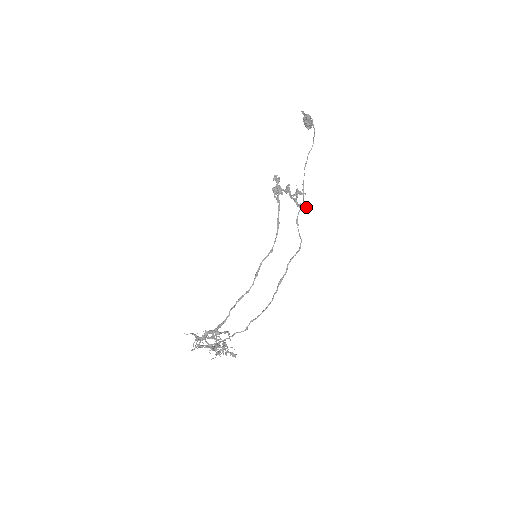
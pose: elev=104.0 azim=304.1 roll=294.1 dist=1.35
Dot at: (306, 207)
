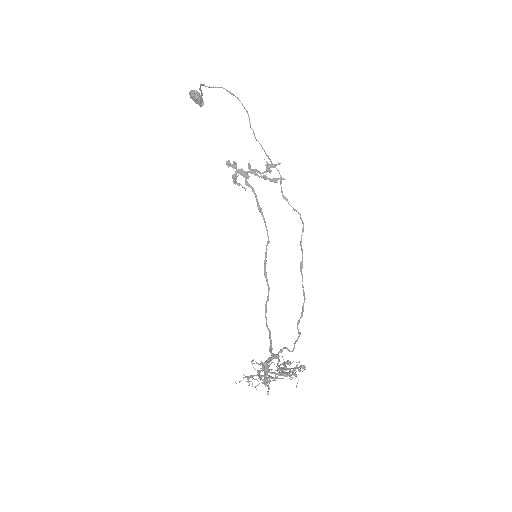
Dot at: occluded
